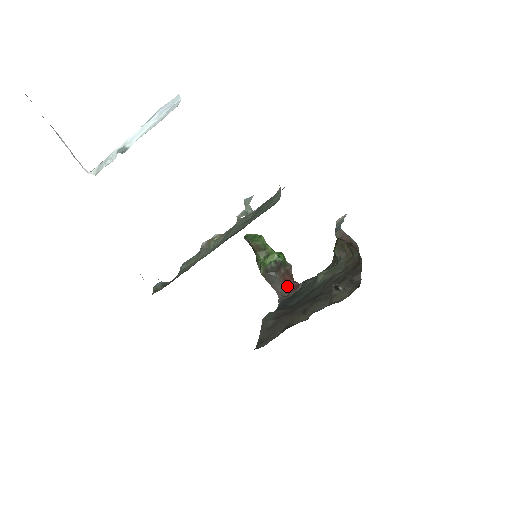
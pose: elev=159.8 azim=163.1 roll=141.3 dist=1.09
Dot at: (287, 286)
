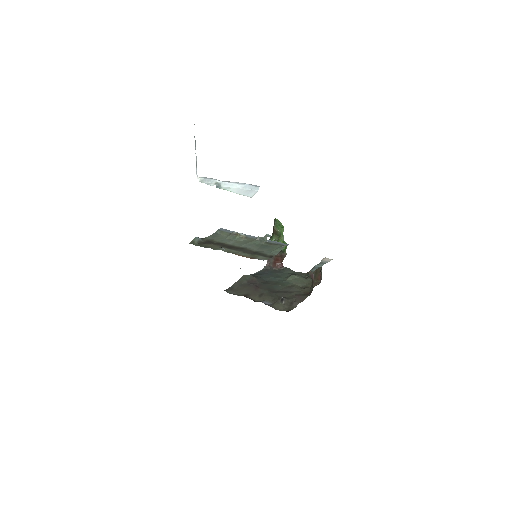
Dot at: (276, 262)
